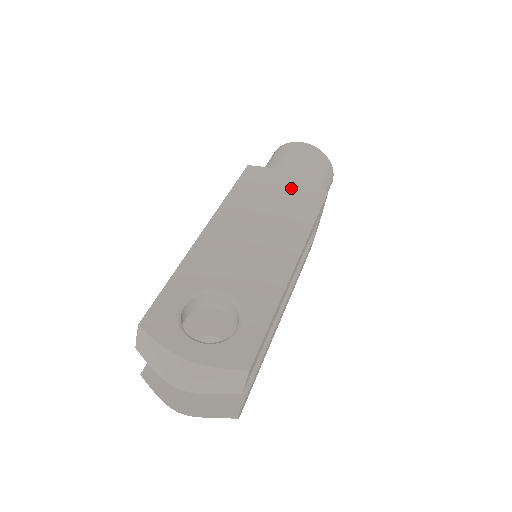
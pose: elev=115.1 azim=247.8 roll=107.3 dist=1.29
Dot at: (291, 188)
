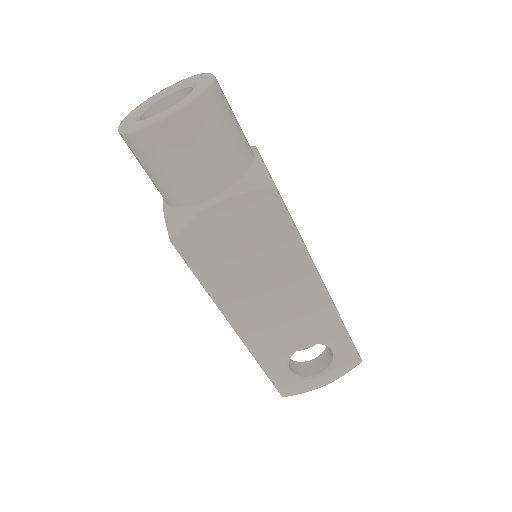
Dot at: (241, 223)
